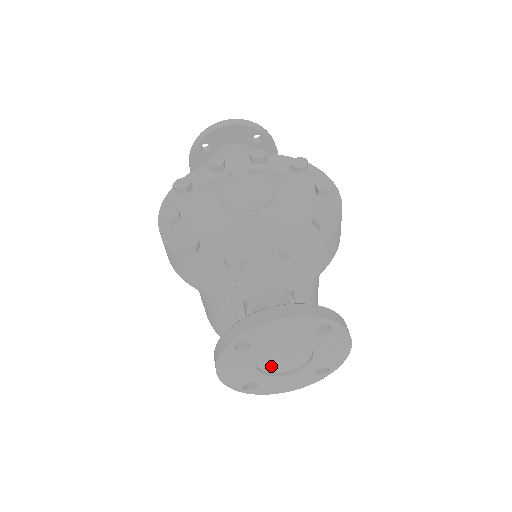
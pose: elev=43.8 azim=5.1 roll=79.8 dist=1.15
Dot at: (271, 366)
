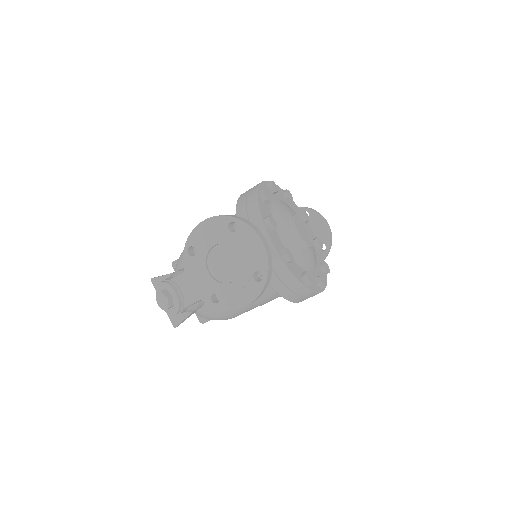
Dot at: (214, 258)
